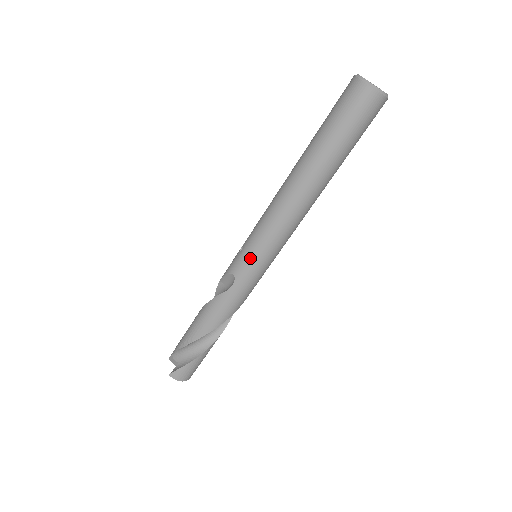
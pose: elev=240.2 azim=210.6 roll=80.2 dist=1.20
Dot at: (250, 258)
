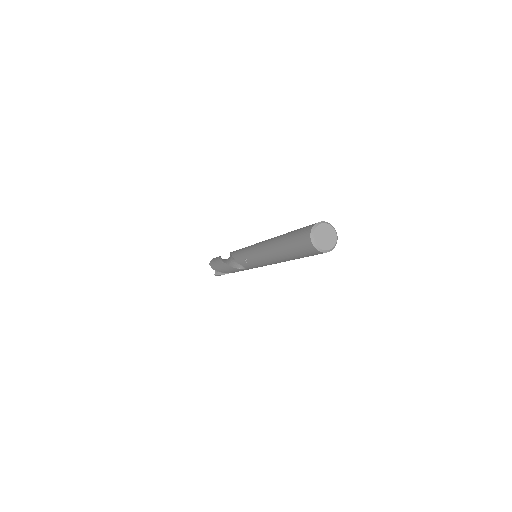
Dot at: (254, 267)
